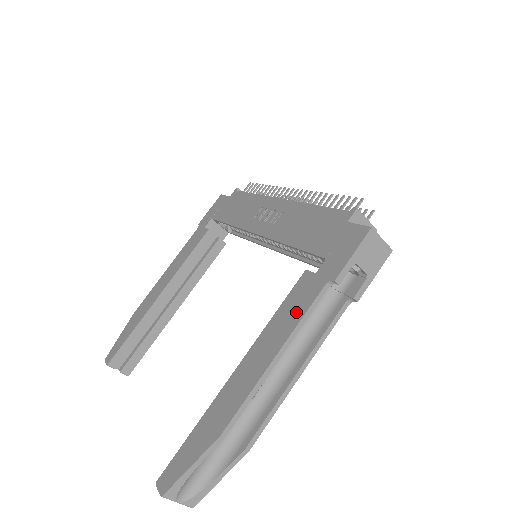
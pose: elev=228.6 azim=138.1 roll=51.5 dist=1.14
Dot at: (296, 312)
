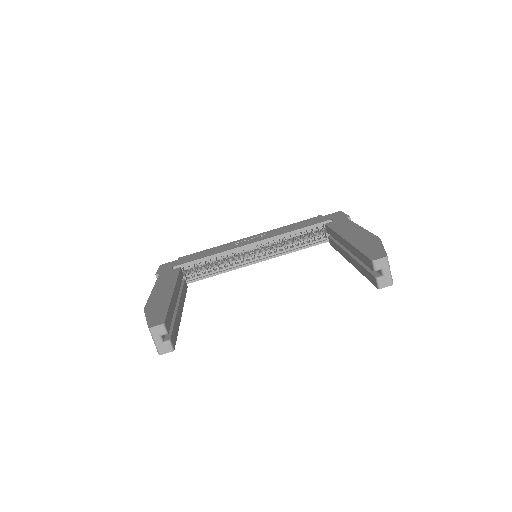
Dot at: (346, 223)
